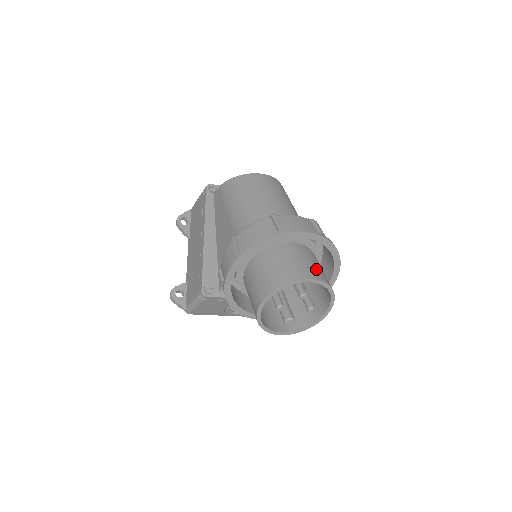
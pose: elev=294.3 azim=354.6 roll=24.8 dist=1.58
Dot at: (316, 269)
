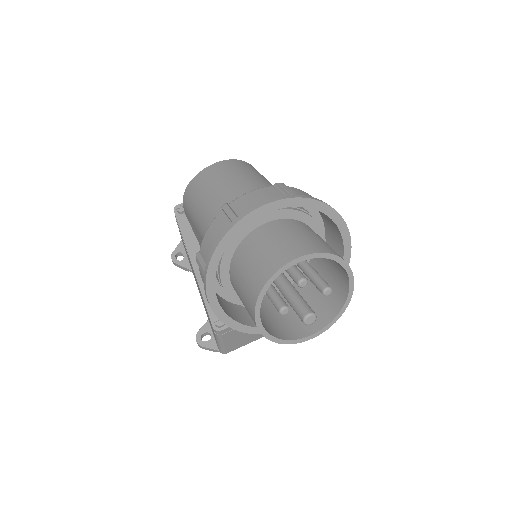
Dot at: (301, 242)
